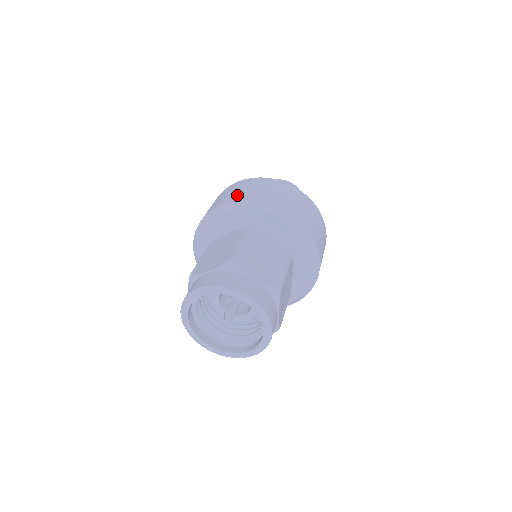
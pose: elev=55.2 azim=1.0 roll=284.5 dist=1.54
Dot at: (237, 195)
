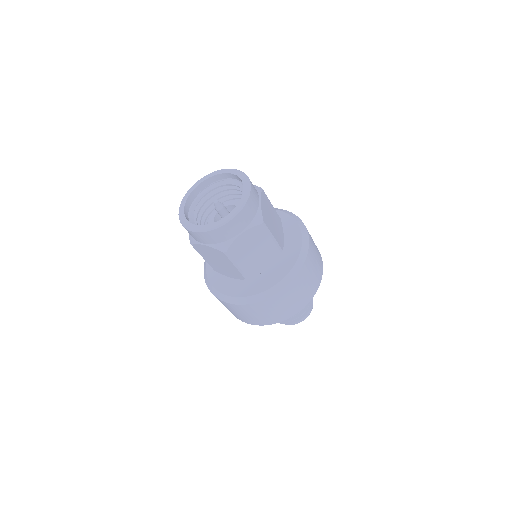
Dot at: occluded
